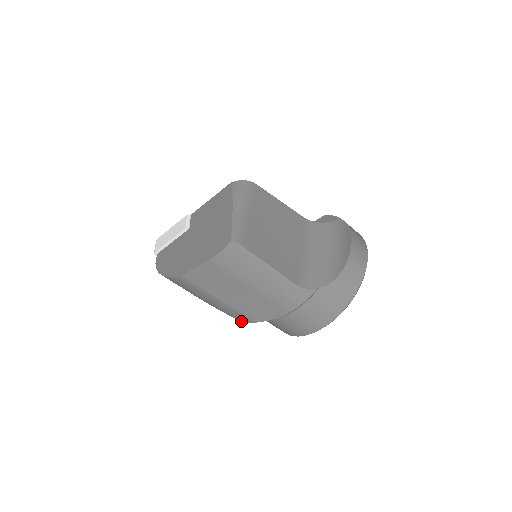
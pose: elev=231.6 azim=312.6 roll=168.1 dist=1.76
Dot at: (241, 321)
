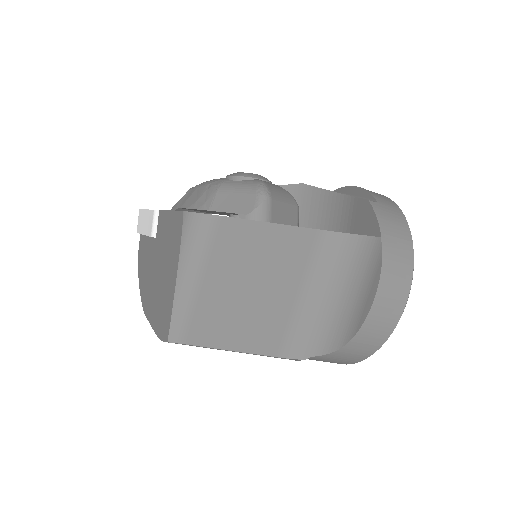
Dot at: occluded
